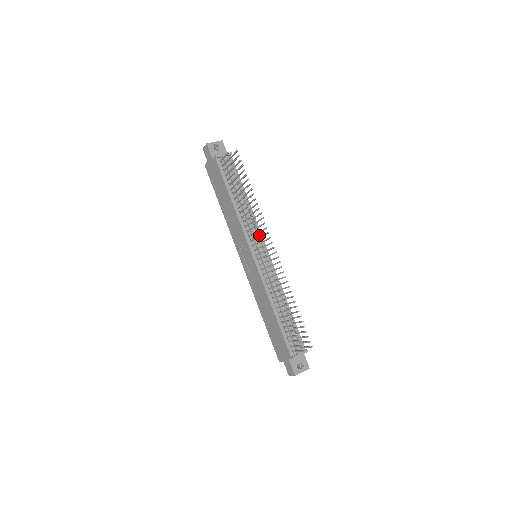
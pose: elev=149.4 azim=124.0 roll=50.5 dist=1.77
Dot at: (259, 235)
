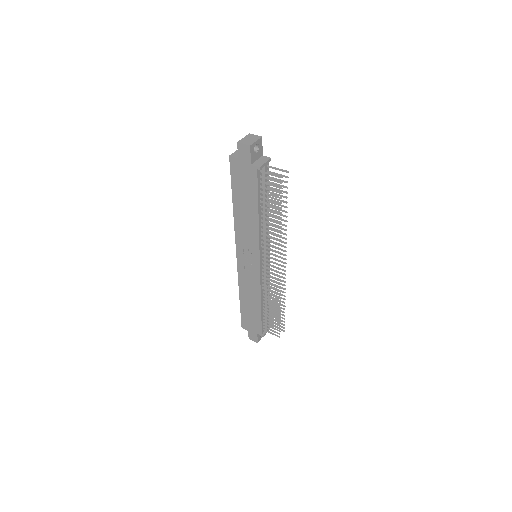
Dot at: (280, 257)
